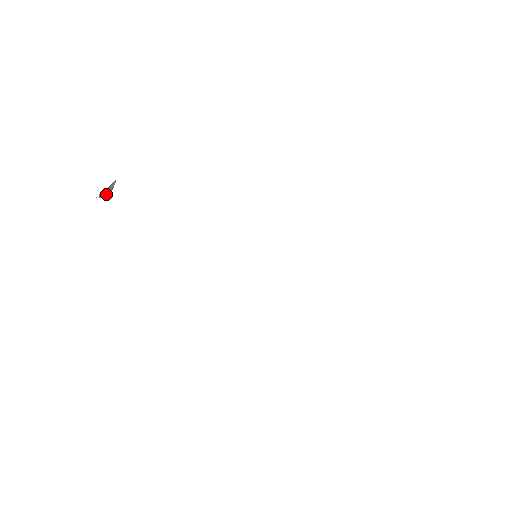
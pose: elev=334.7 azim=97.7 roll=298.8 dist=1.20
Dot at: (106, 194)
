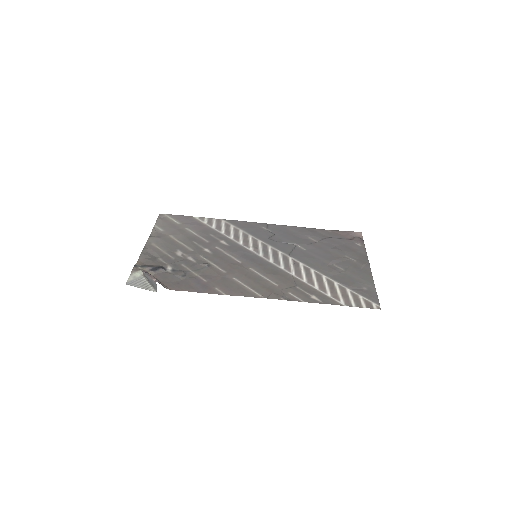
Dot at: (151, 285)
